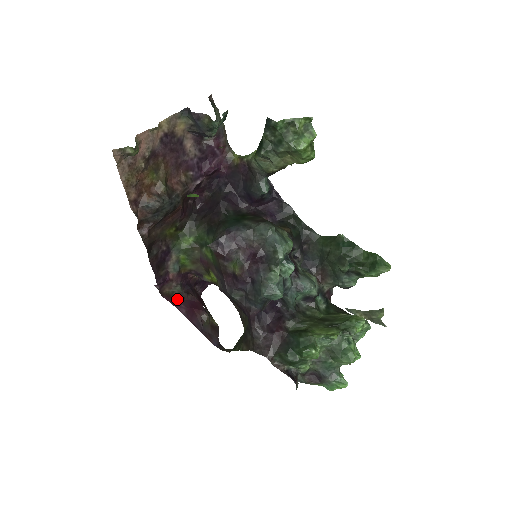
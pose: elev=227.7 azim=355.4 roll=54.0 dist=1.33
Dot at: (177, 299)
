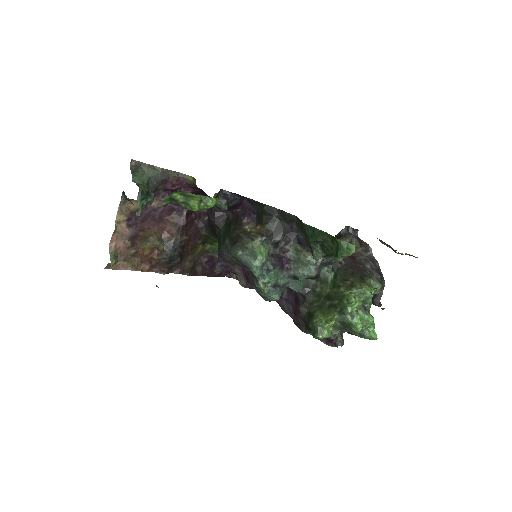
Dot at: occluded
